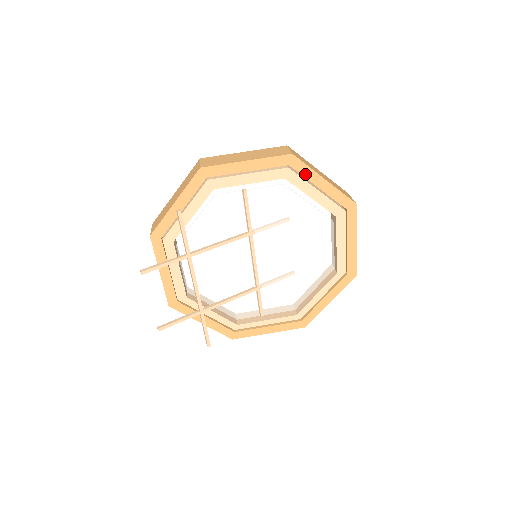
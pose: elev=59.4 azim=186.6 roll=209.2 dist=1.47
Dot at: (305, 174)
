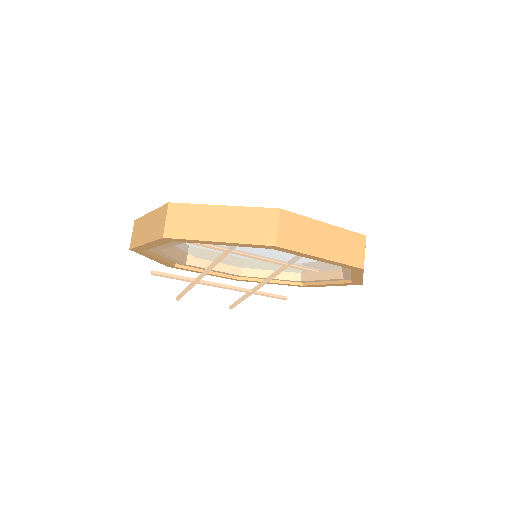
Dot at: (195, 242)
